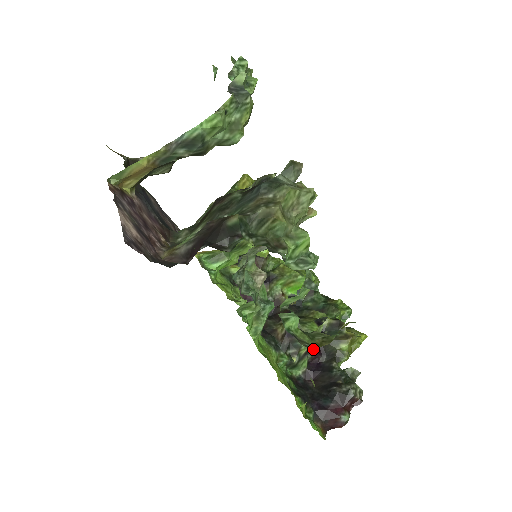
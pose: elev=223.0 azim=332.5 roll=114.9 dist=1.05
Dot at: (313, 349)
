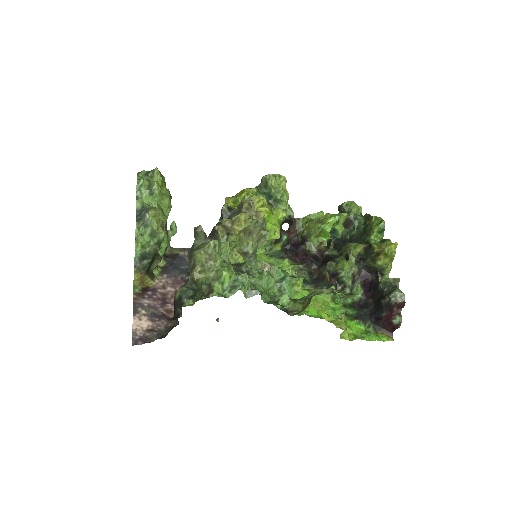
Dot at: (358, 276)
